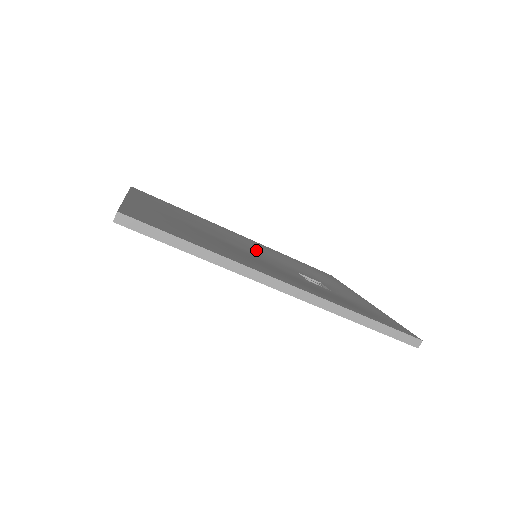
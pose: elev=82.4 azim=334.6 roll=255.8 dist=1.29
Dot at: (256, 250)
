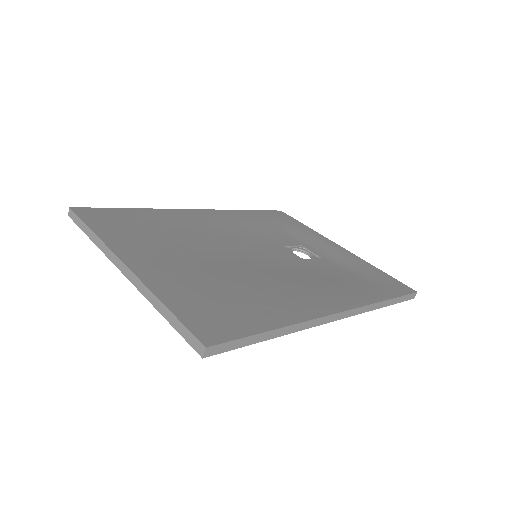
Dot at: (238, 236)
